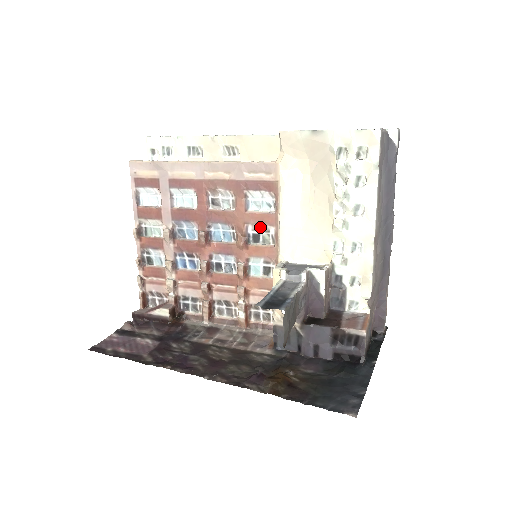
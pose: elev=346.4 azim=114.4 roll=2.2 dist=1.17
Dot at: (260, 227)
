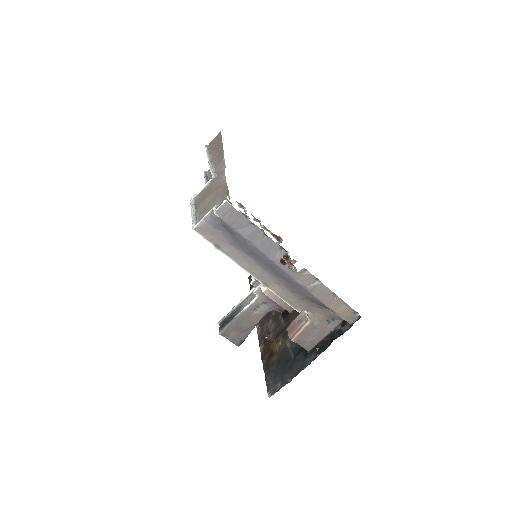
Dot at: occluded
